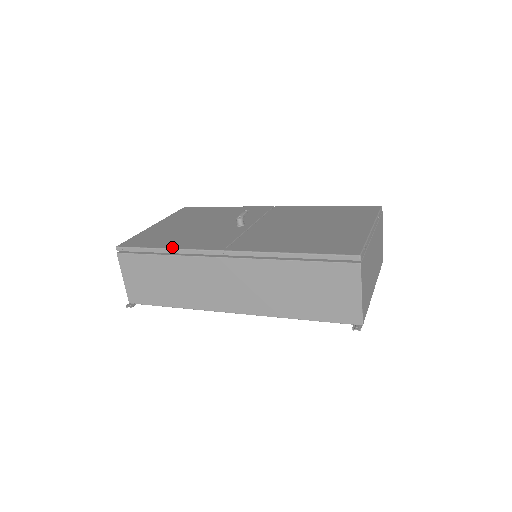
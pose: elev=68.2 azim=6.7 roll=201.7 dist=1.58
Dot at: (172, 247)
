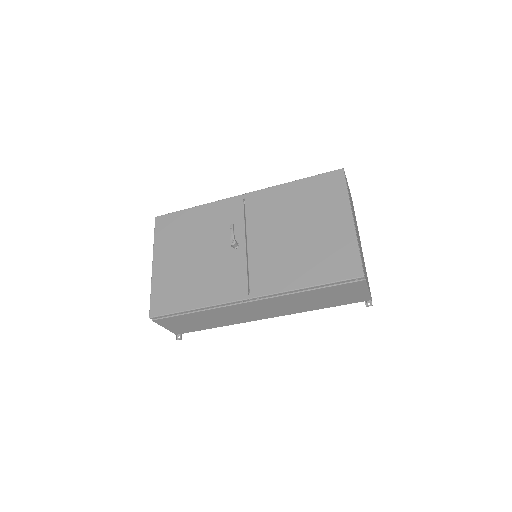
Dot at: (201, 306)
